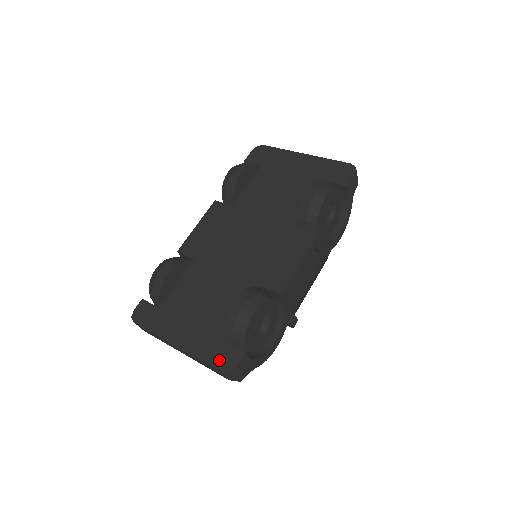
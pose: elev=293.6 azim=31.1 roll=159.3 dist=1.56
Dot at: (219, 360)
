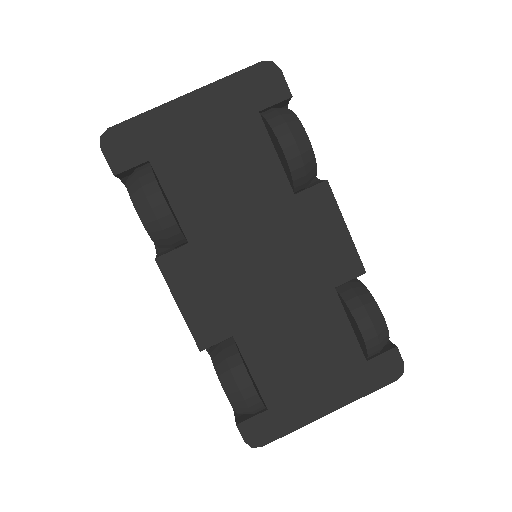
Dot at: (384, 376)
